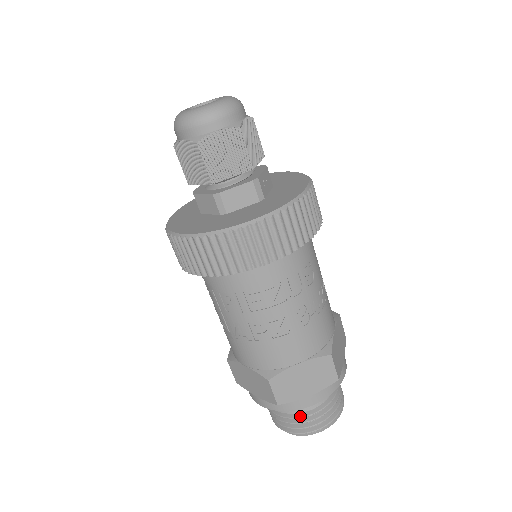
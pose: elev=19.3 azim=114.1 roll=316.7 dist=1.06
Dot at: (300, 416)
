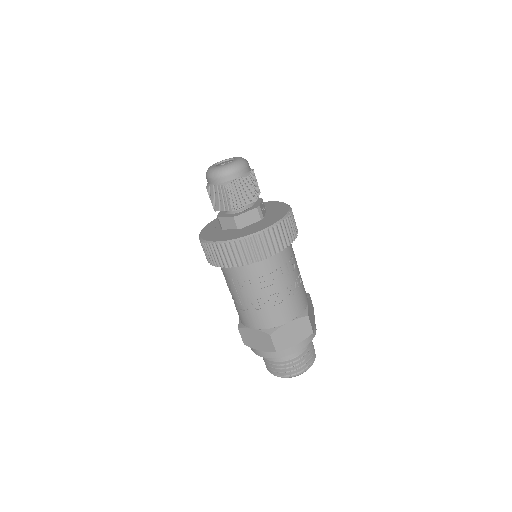
Dot at: (289, 362)
